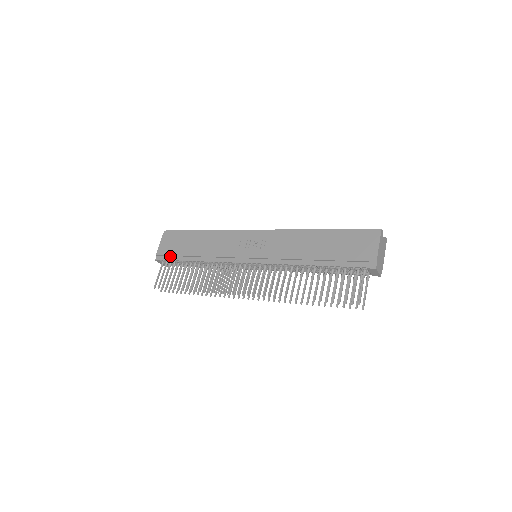
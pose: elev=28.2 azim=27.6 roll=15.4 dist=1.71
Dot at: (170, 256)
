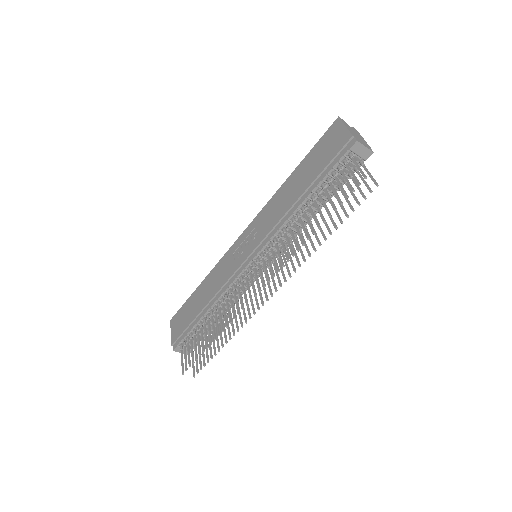
Dot at: (183, 333)
